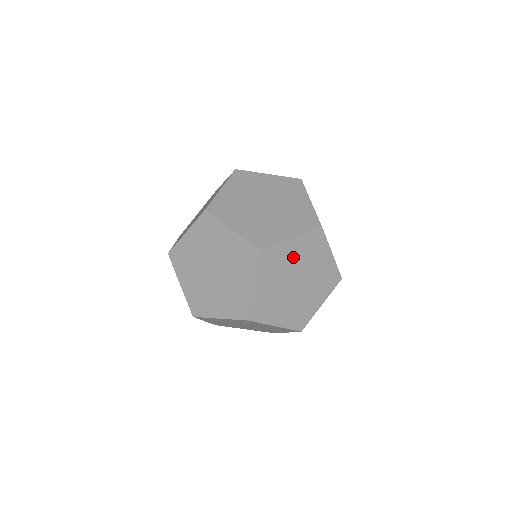
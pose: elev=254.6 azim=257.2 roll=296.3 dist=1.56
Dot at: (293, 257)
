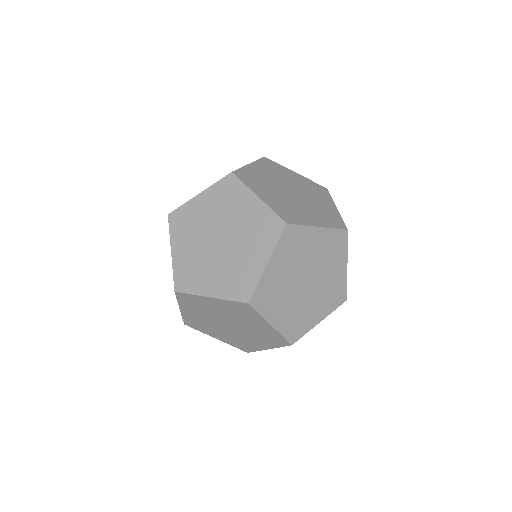
Dot at: (313, 249)
